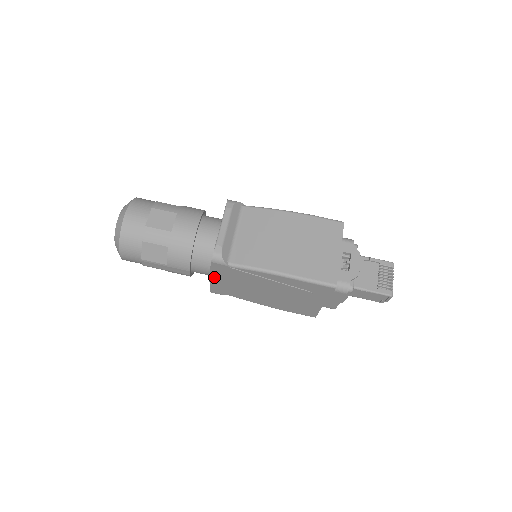
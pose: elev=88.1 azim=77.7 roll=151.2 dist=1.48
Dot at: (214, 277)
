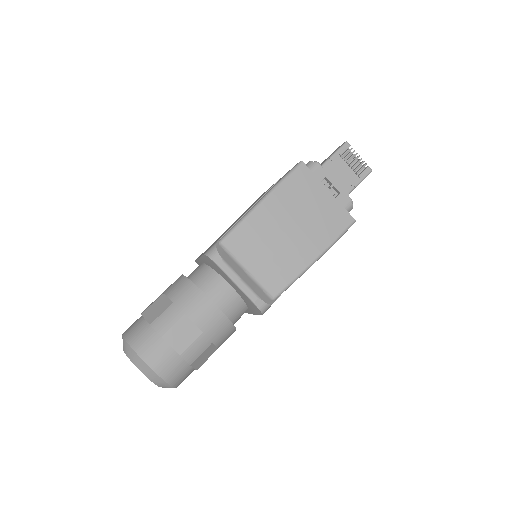
Dot at: occluded
